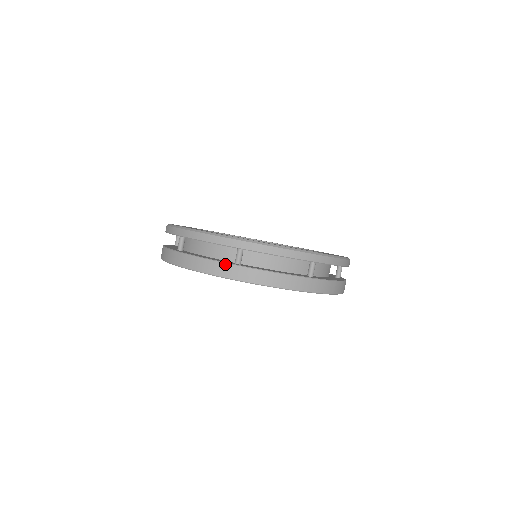
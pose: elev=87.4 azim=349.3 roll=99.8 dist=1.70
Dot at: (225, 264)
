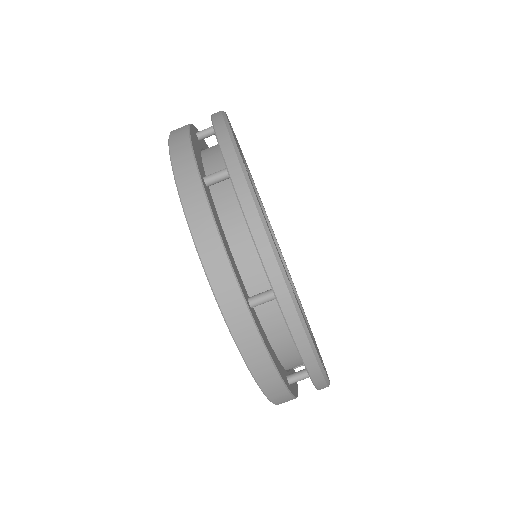
Dot at: (193, 160)
